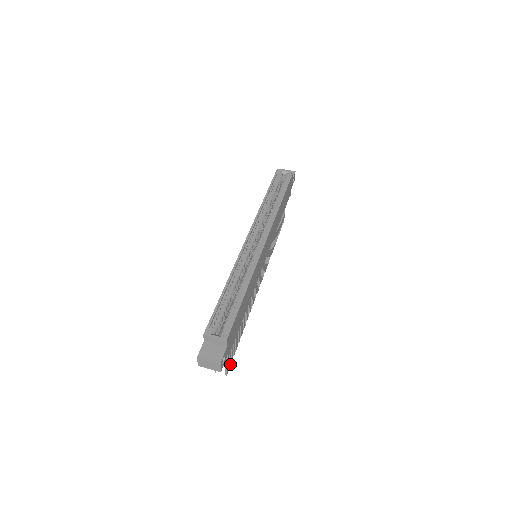
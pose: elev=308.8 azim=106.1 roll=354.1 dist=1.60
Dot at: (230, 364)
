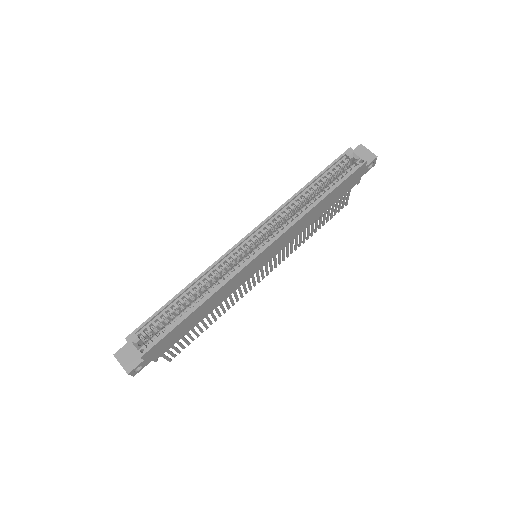
Dot at: occluded
